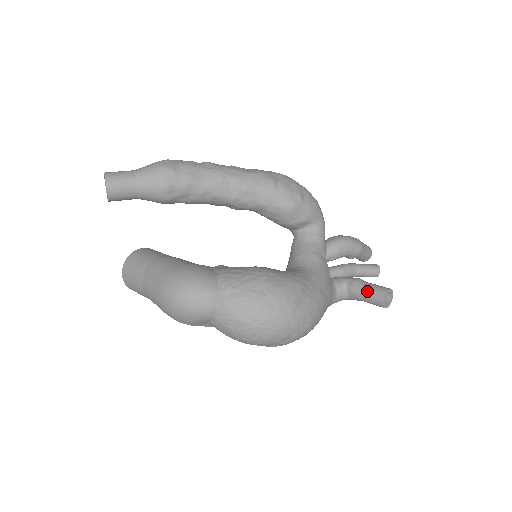
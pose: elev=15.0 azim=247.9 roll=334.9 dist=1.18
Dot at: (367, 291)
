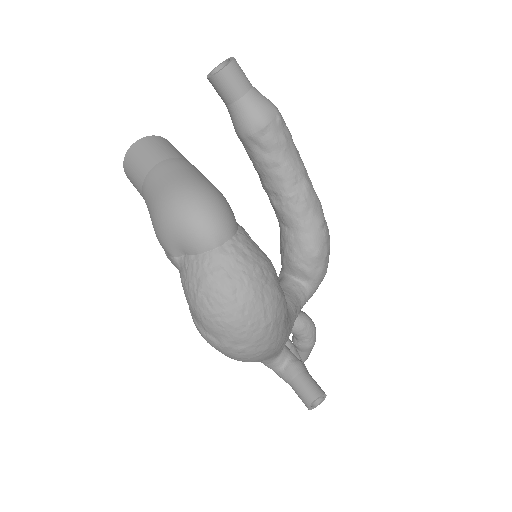
Dot at: (307, 379)
